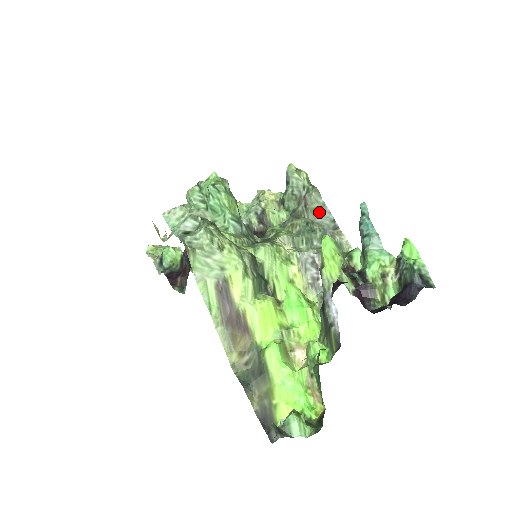
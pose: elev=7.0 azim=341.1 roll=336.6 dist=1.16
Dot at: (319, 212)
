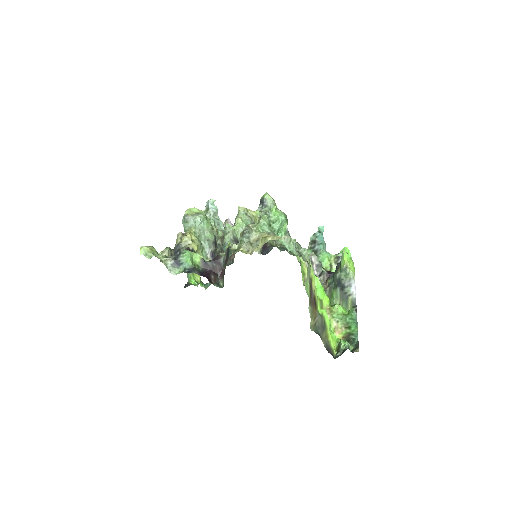
Dot at: occluded
